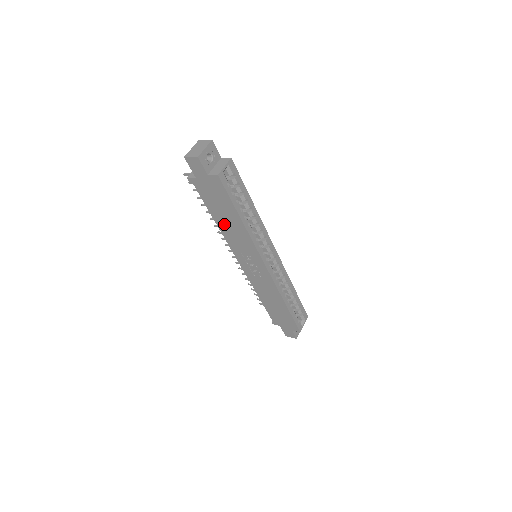
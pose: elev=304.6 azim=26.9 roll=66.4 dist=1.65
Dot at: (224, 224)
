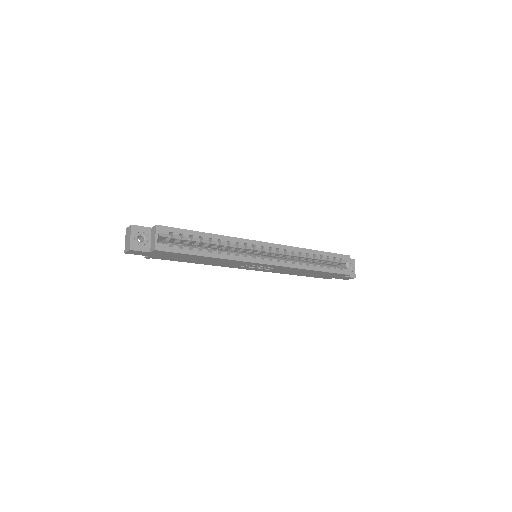
Dot at: (204, 262)
